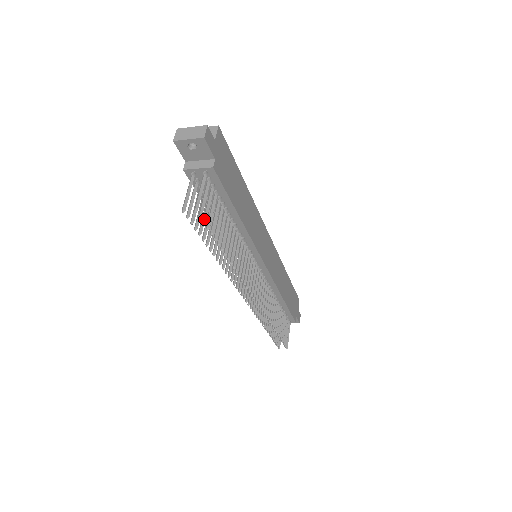
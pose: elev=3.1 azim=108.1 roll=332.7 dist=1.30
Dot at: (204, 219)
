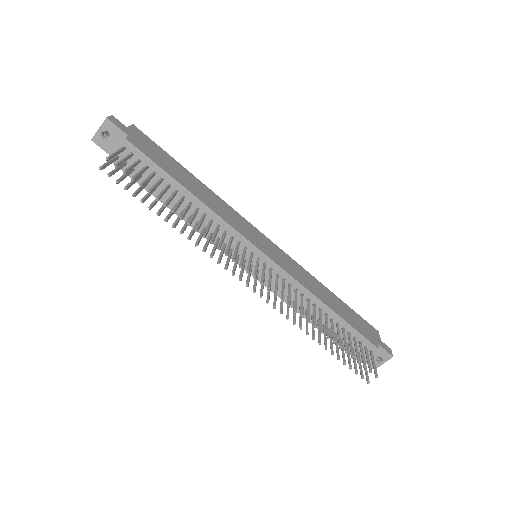
Dot at: (124, 171)
